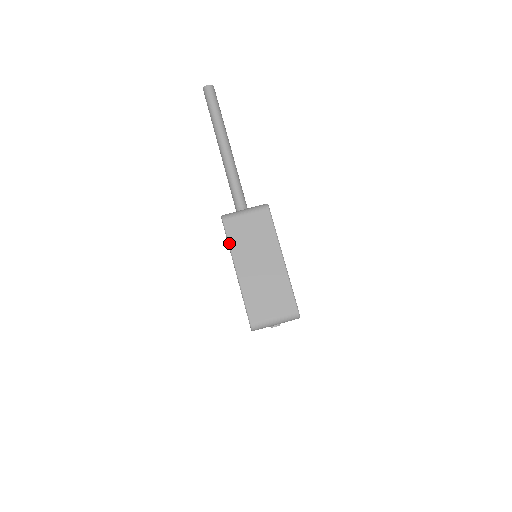
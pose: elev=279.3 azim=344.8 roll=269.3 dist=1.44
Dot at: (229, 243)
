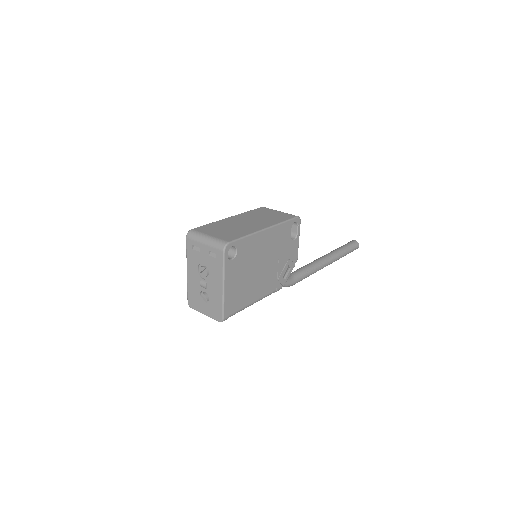
Dot at: (248, 211)
